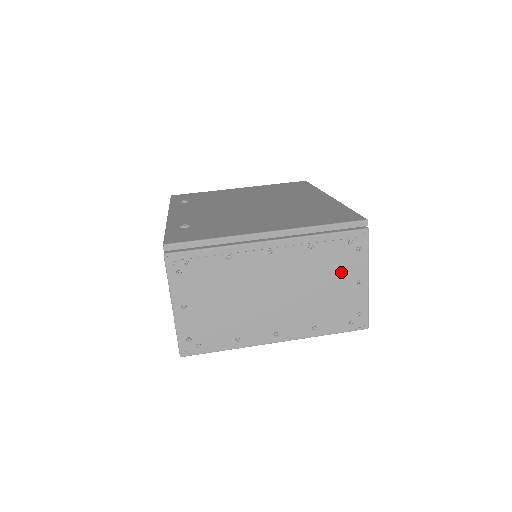
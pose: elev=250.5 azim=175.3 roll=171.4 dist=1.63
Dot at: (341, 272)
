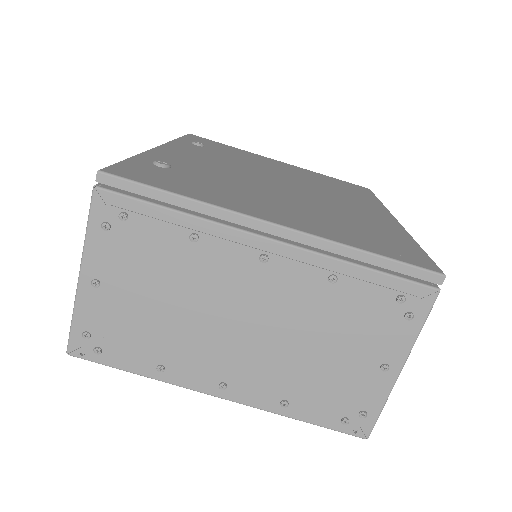
Dot at: (364, 338)
